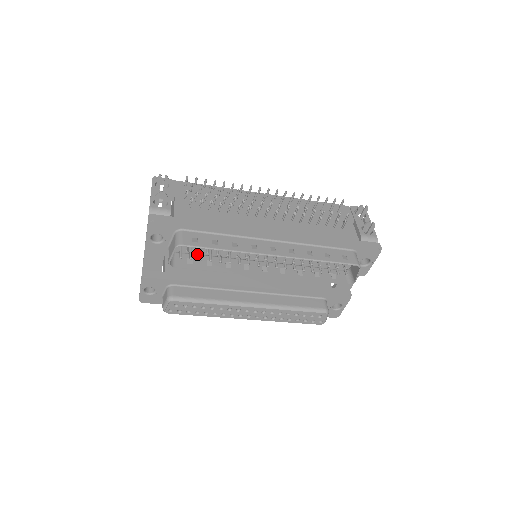
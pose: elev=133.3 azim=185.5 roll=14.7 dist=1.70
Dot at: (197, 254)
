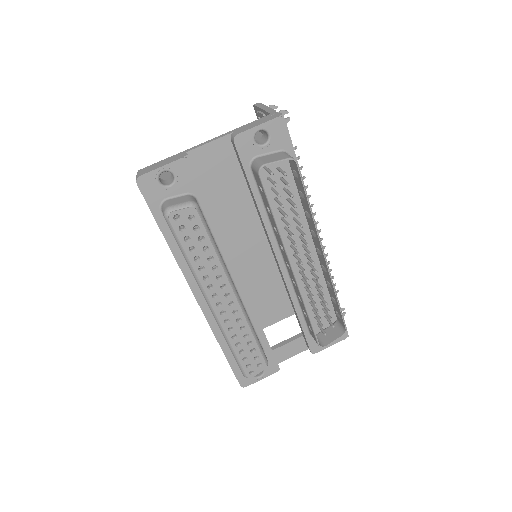
Dot at: occluded
